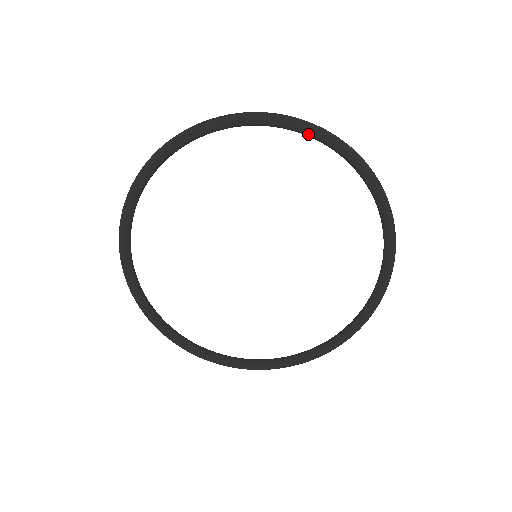
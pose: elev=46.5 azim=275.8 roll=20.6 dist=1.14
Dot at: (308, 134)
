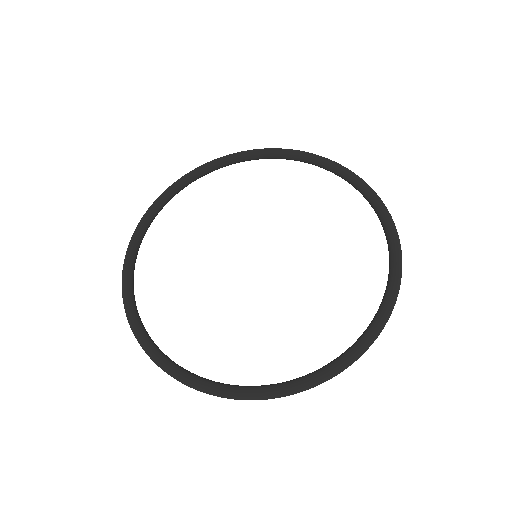
Dot at: (240, 157)
